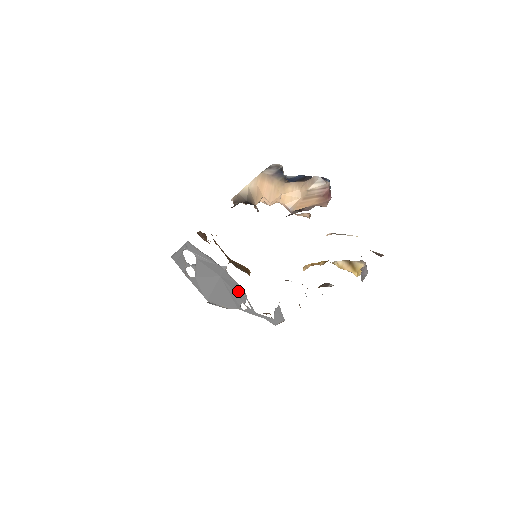
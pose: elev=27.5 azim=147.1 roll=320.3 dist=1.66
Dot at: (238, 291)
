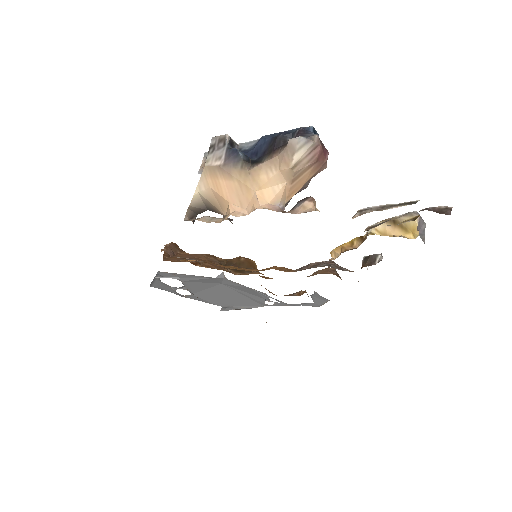
Dot at: (254, 293)
